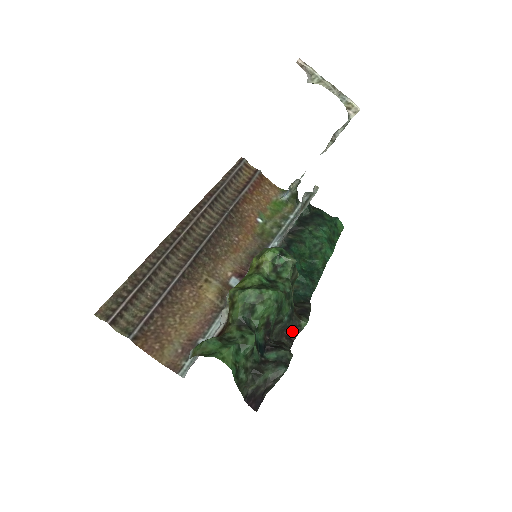
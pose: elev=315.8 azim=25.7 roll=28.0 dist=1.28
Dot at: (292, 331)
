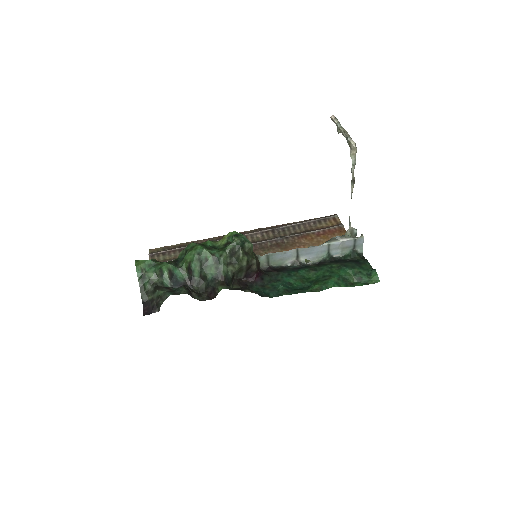
Dot at: (214, 293)
